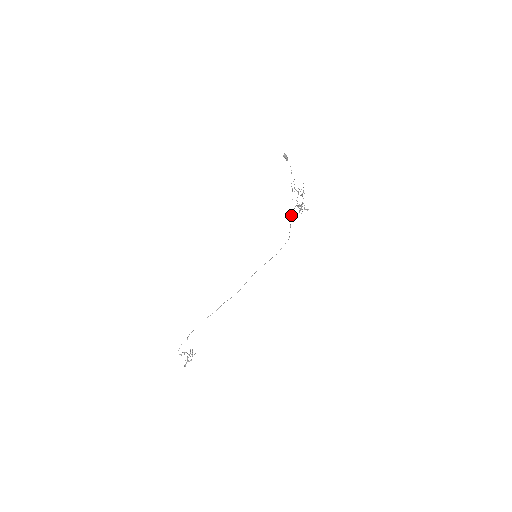
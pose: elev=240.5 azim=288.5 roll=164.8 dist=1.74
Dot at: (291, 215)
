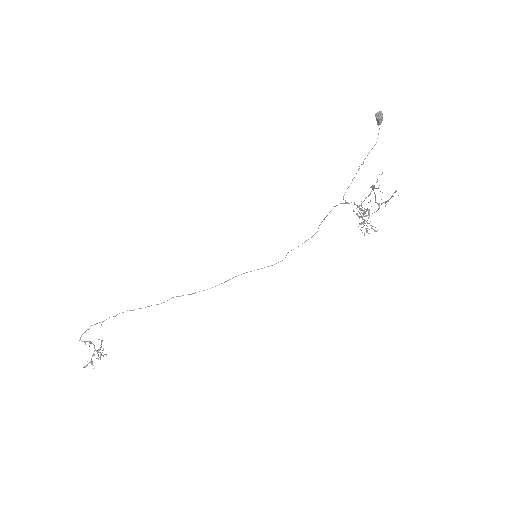
Dot at: (334, 206)
